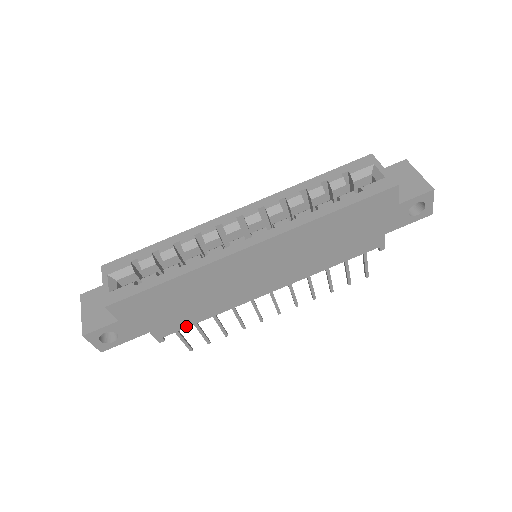
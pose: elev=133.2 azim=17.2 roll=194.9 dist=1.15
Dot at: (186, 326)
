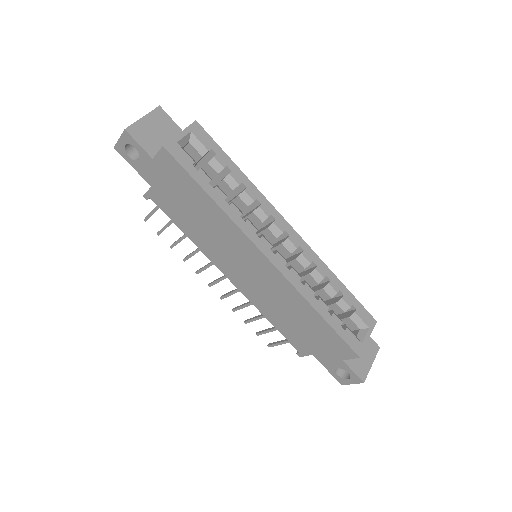
Dot at: (169, 216)
